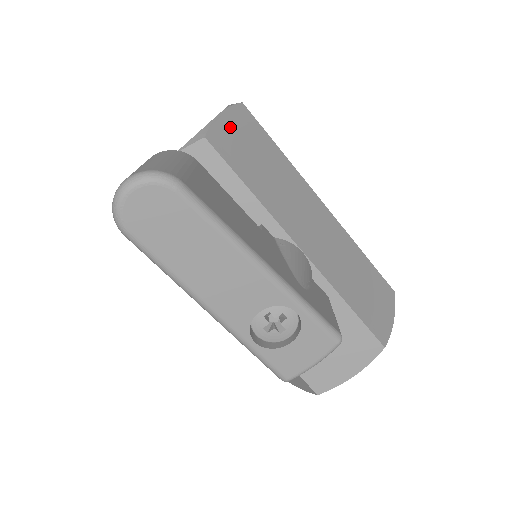
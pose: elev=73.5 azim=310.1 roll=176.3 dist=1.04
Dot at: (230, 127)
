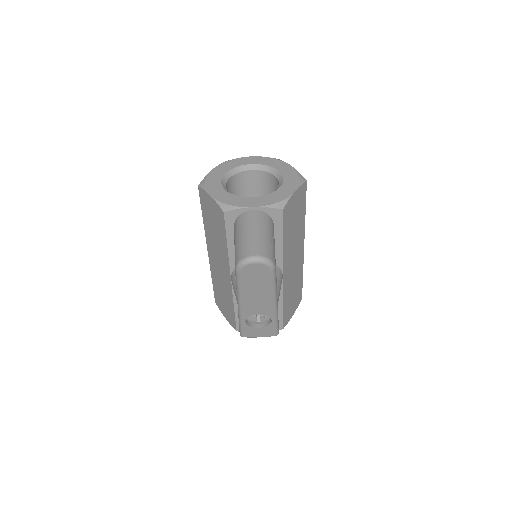
Dot at: (295, 200)
